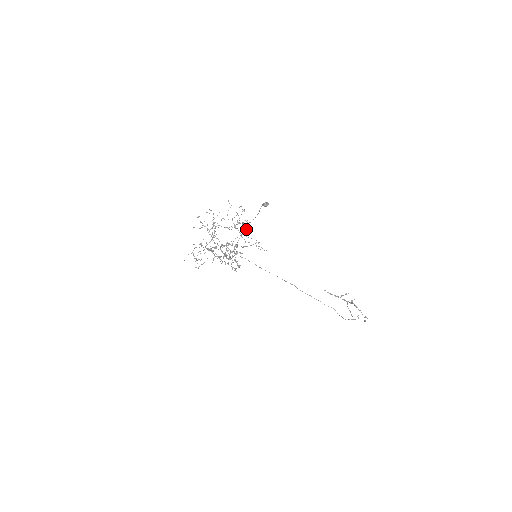
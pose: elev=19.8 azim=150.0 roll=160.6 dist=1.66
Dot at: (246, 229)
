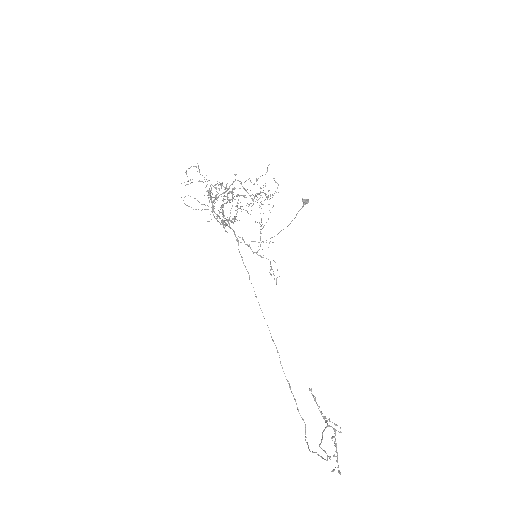
Dot at: occluded
